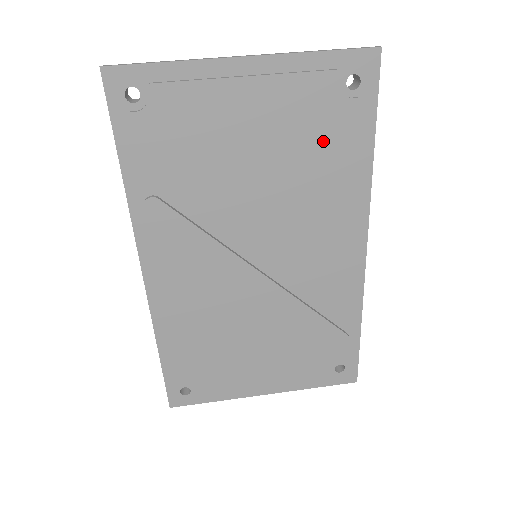
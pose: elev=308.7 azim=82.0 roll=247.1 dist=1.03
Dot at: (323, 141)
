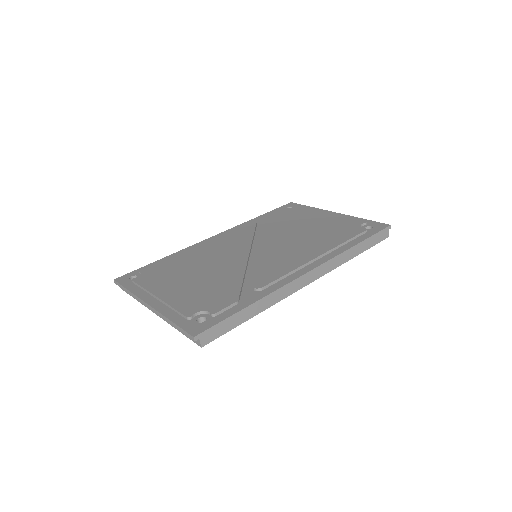
Dot at: (336, 232)
